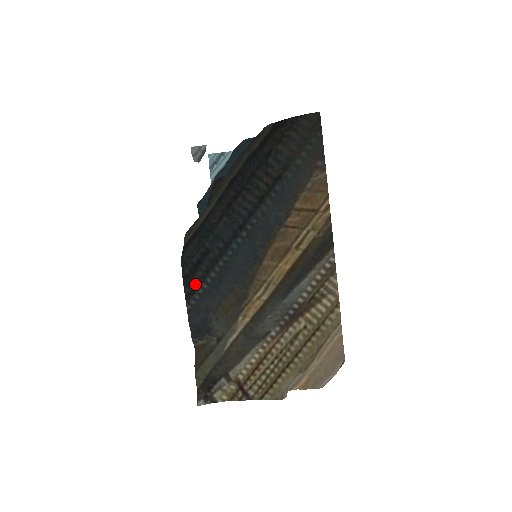
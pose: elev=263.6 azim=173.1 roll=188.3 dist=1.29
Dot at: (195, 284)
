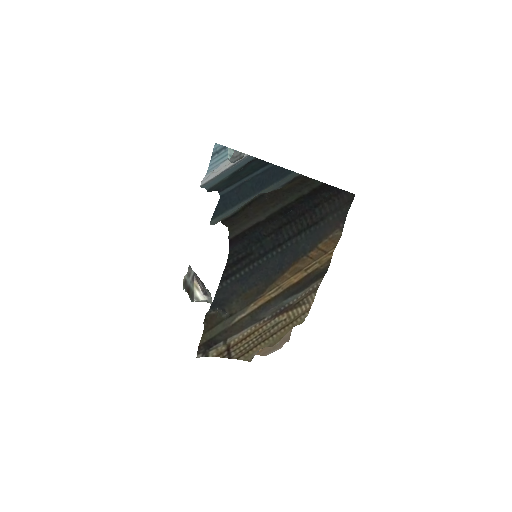
Dot at: (232, 272)
